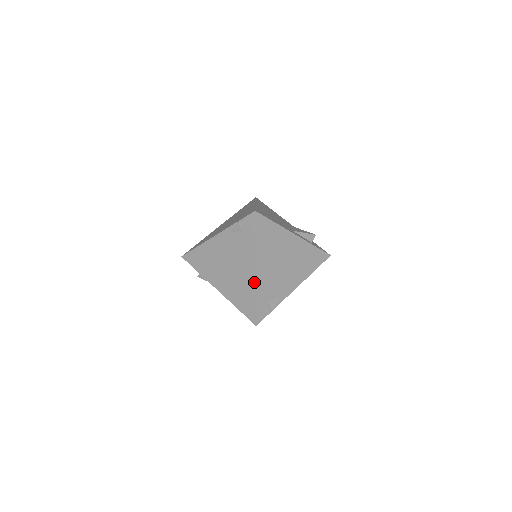
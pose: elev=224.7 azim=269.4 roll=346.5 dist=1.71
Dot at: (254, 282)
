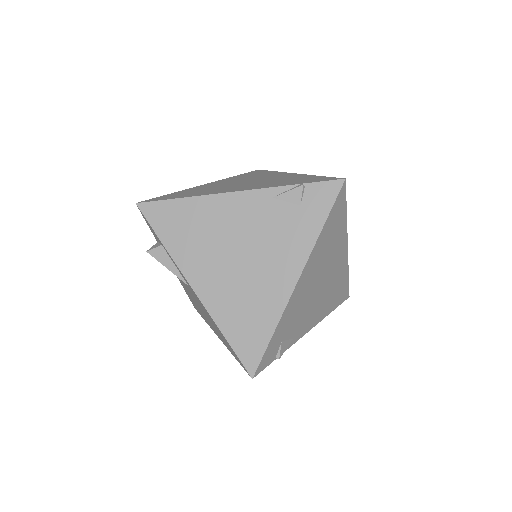
Dot at: (285, 299)
